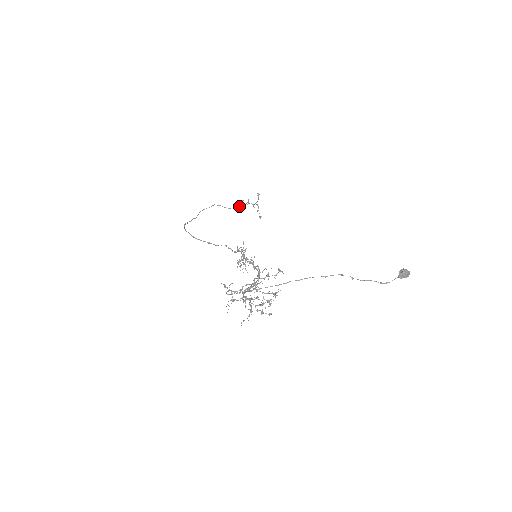
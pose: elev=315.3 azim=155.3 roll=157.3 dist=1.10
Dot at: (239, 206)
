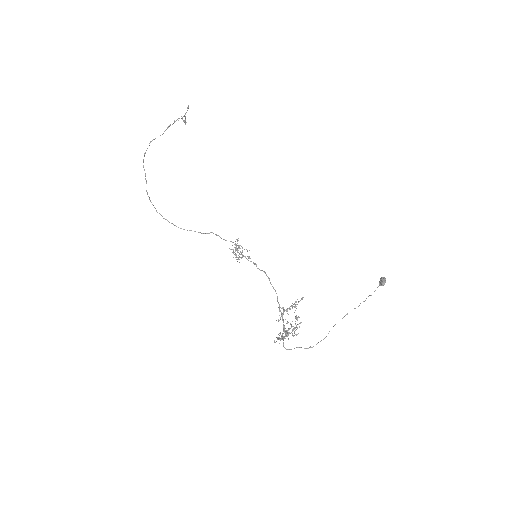
Dot at: occluded
